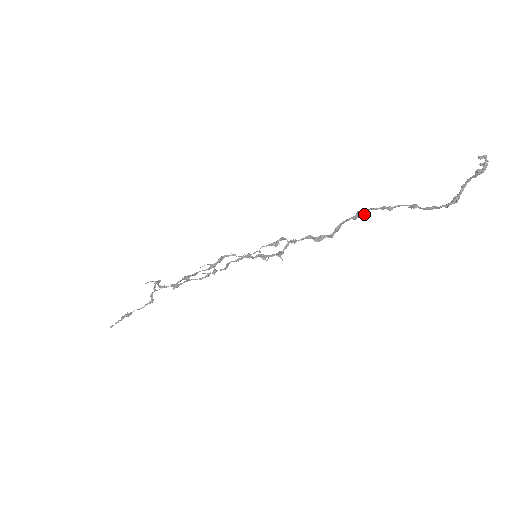
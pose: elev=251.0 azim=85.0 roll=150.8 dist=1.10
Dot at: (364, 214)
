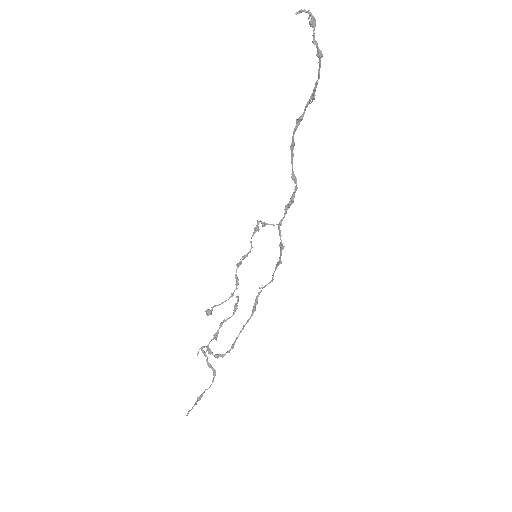
Dot at: (293, 144)
